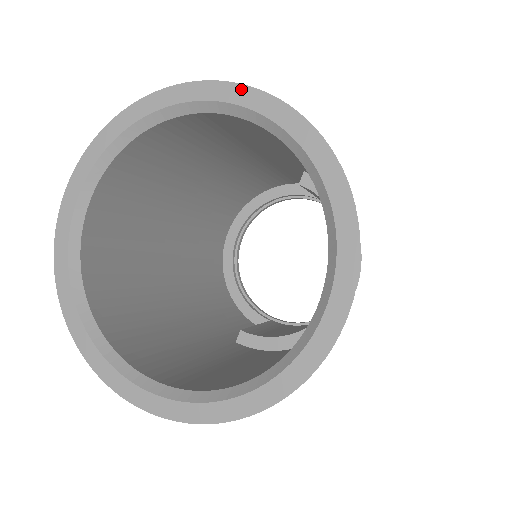
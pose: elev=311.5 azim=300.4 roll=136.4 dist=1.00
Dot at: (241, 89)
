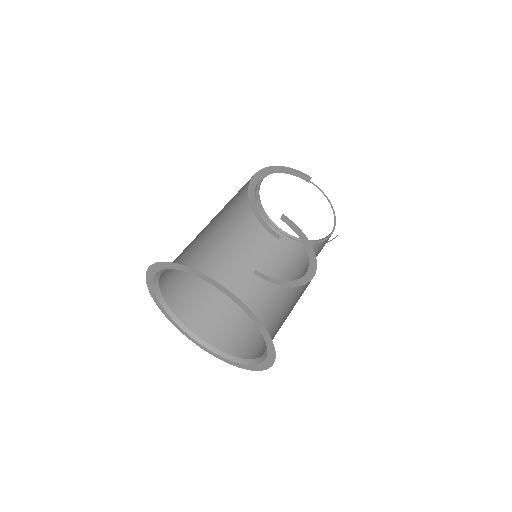
Dot at: (218, 284)
